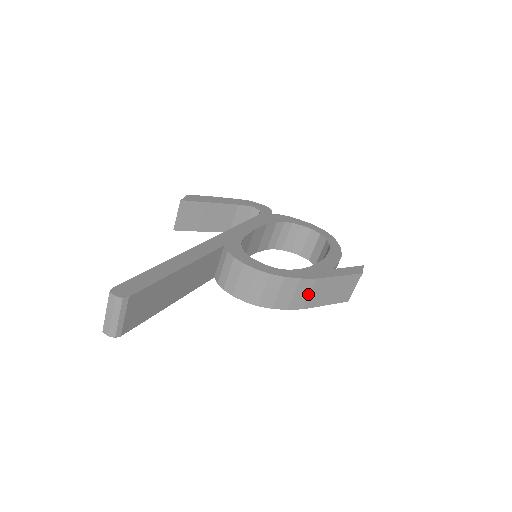
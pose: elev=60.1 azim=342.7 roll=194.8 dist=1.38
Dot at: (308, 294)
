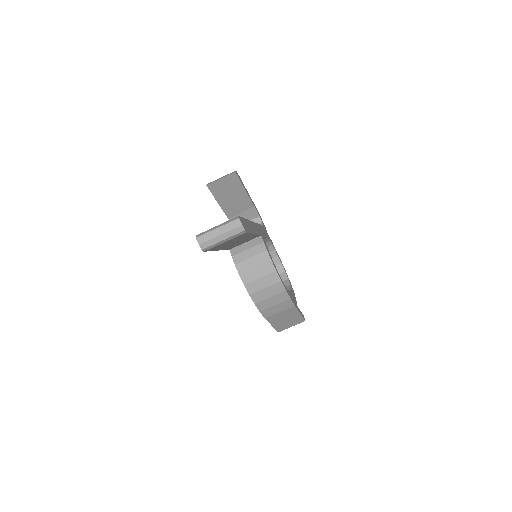
Dot at: (279, 311)
